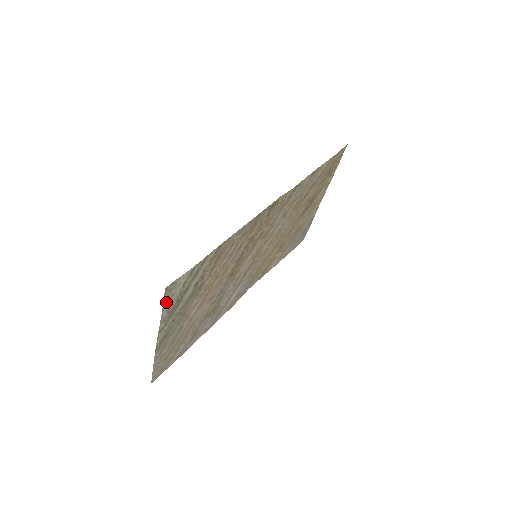
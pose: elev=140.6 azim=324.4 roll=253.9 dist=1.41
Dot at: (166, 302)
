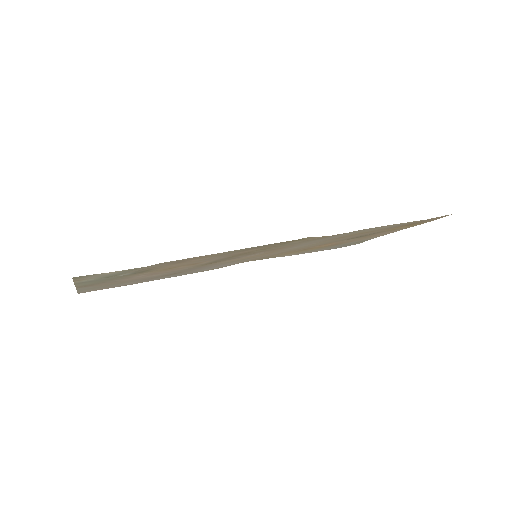
Dot at: (80, 279)
